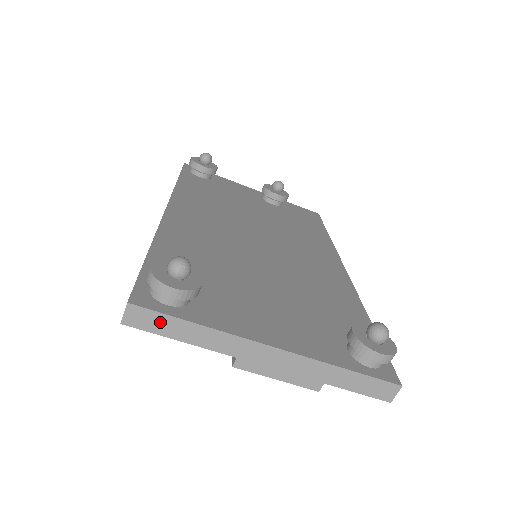
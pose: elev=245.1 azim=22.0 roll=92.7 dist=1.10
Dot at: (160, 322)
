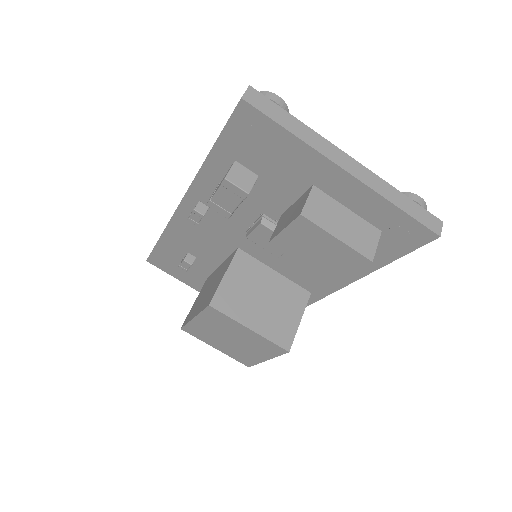
Dot at: (271, 108)
